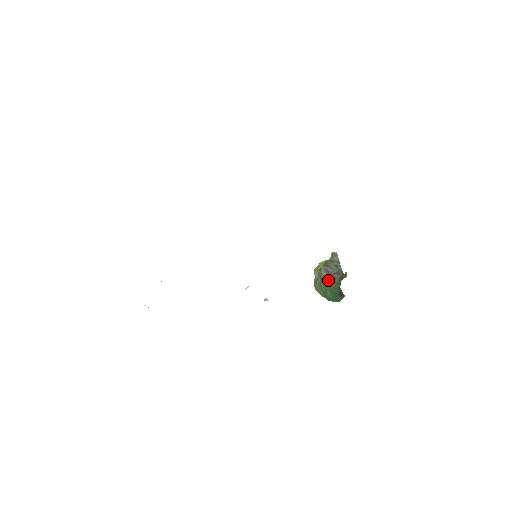
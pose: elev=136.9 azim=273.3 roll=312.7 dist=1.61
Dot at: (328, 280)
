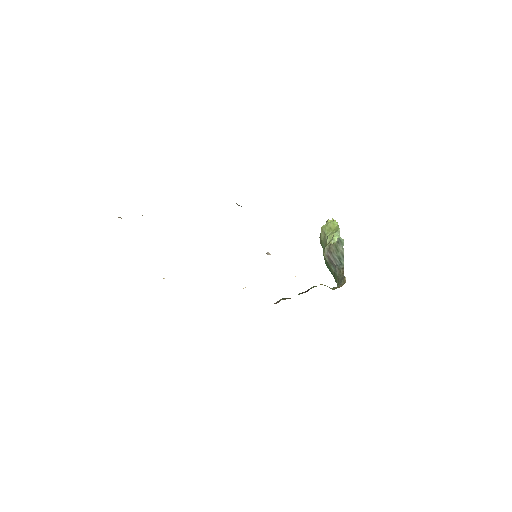
Dot at: (329, 266)
